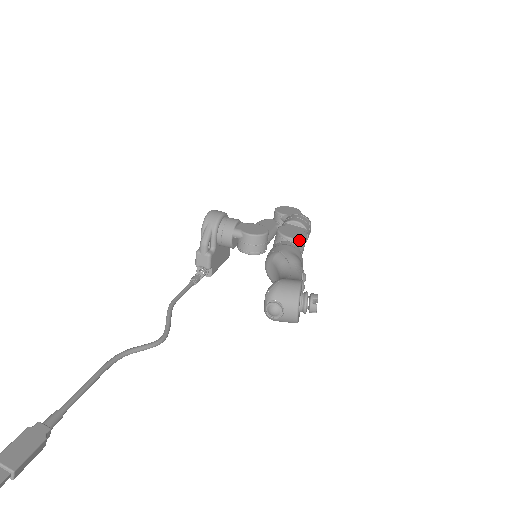
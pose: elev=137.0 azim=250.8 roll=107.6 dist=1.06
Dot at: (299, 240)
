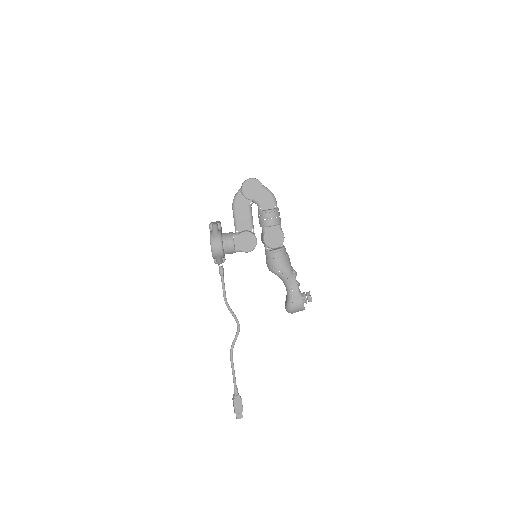
Dot at: occluded
